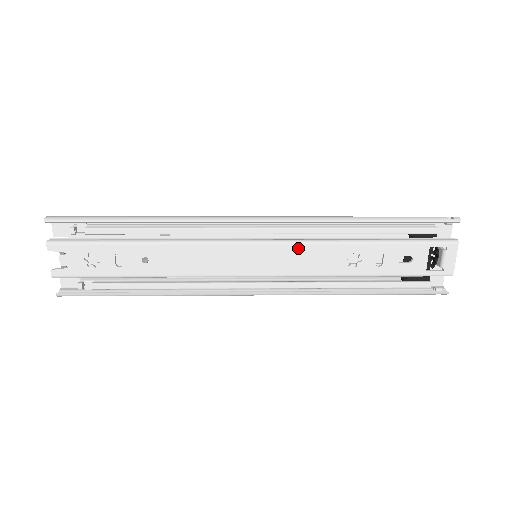
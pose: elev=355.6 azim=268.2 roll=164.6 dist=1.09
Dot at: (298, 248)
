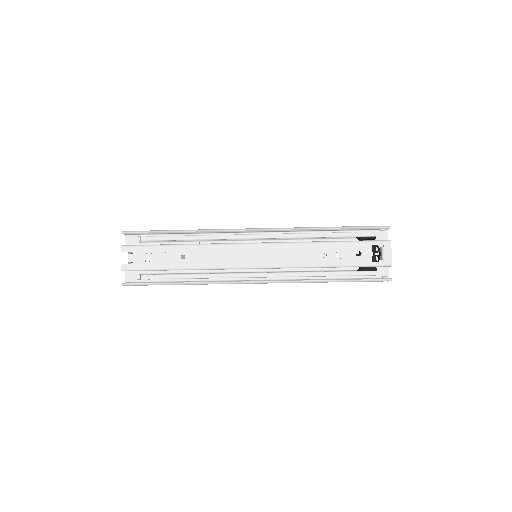
Dot at: (283, 247)
